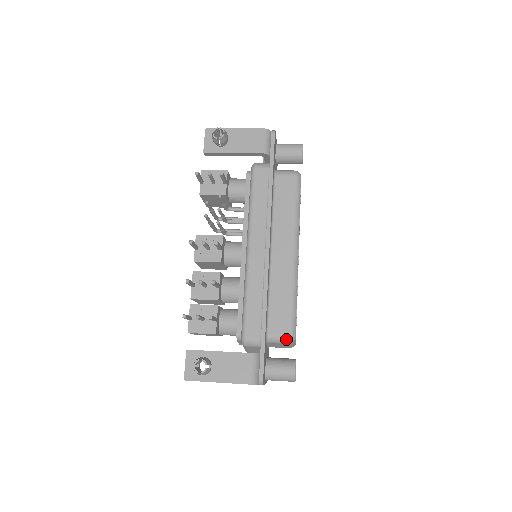
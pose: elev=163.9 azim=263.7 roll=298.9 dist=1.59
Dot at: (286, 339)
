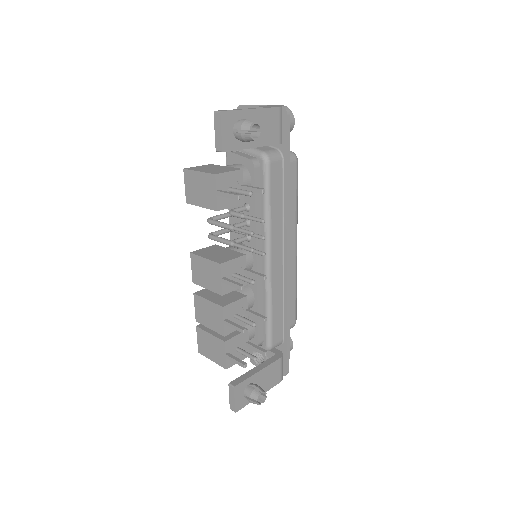
Dot at: (292, 327)
